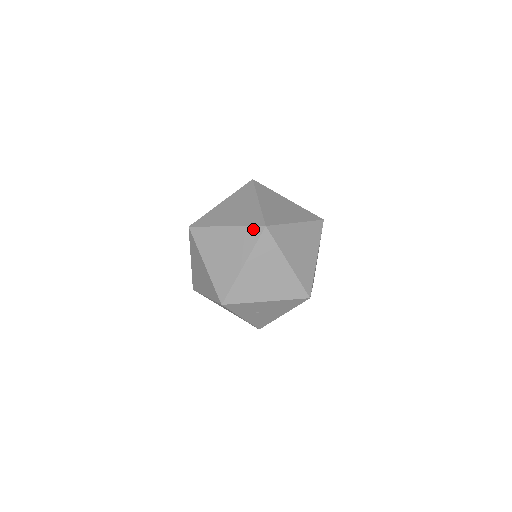
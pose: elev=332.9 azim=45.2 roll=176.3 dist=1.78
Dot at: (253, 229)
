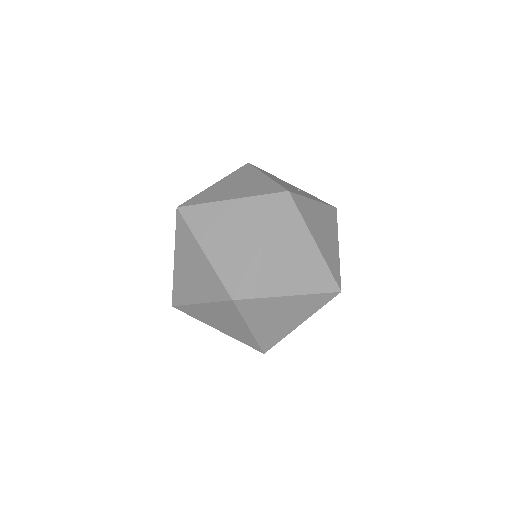
Dot at: (222, 287)
